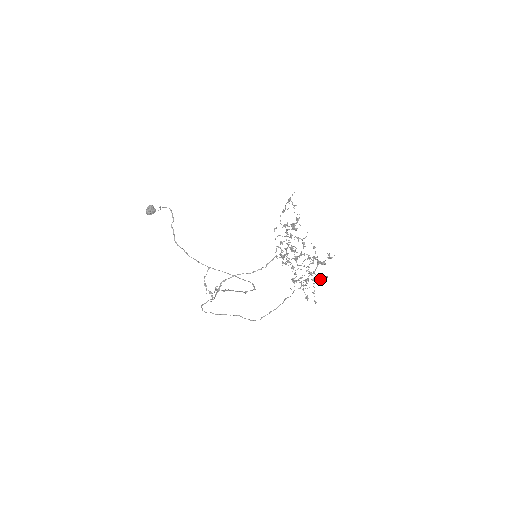
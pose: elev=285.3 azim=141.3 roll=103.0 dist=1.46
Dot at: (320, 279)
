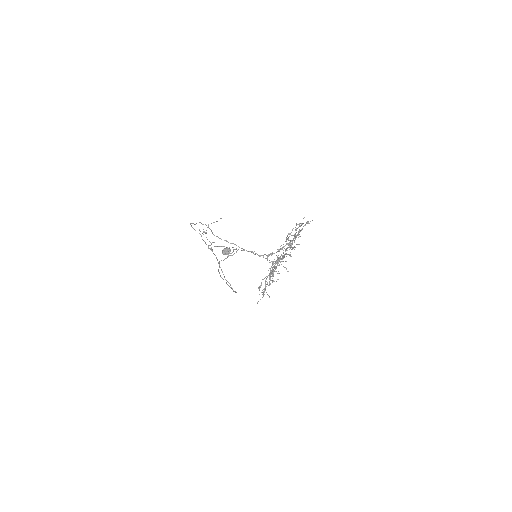
Dot at: occluded
